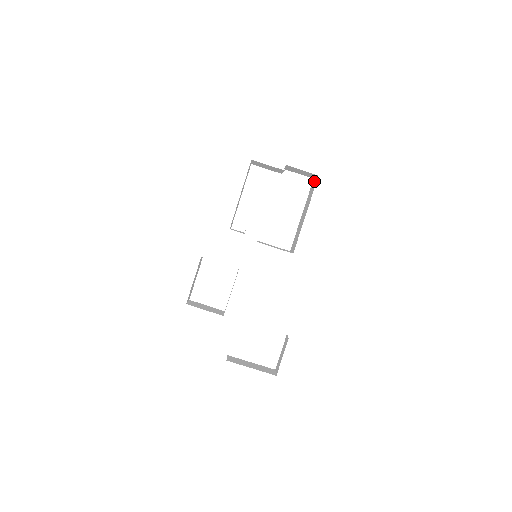
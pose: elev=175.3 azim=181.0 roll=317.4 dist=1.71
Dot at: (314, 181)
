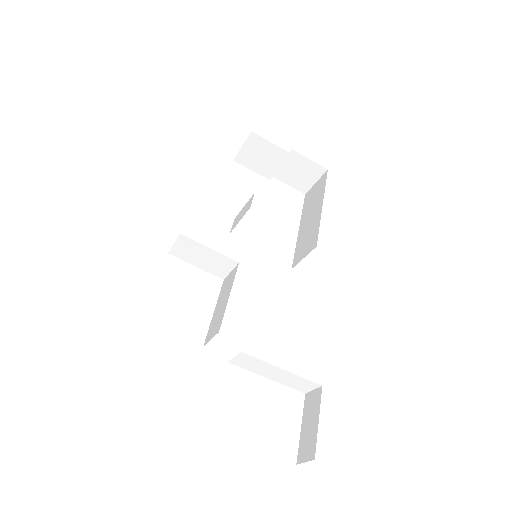
Dot at: (314, 186)
